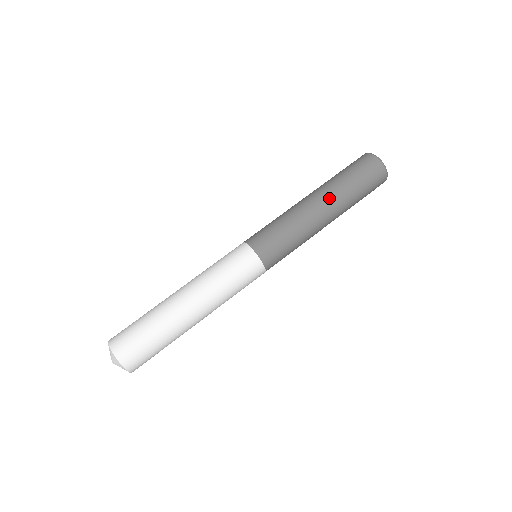
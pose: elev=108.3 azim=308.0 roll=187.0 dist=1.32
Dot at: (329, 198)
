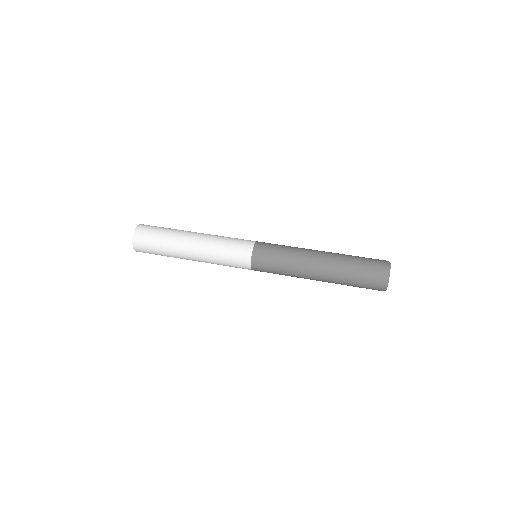
Dot at: (327, 271)
